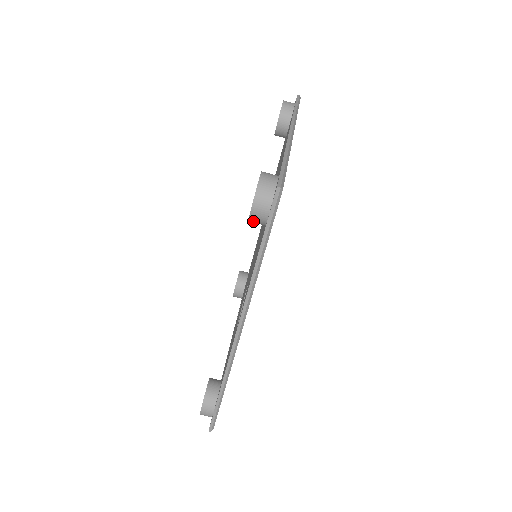
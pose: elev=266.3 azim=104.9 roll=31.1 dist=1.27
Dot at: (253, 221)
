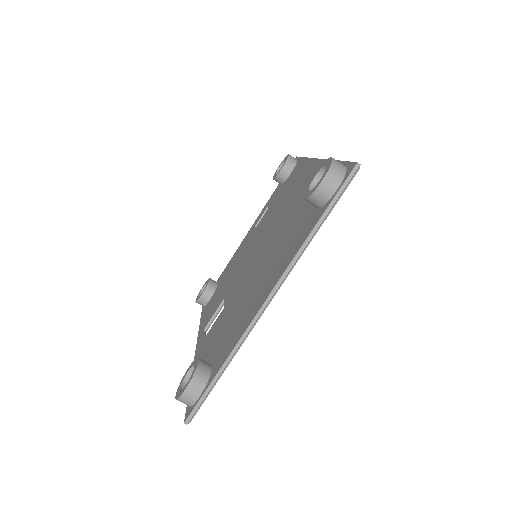
Dot at: occluded
